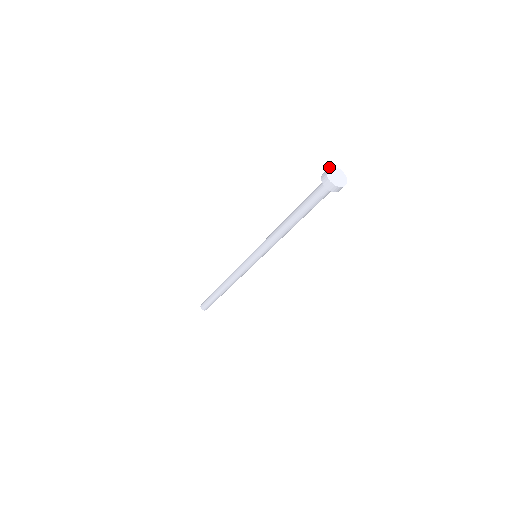
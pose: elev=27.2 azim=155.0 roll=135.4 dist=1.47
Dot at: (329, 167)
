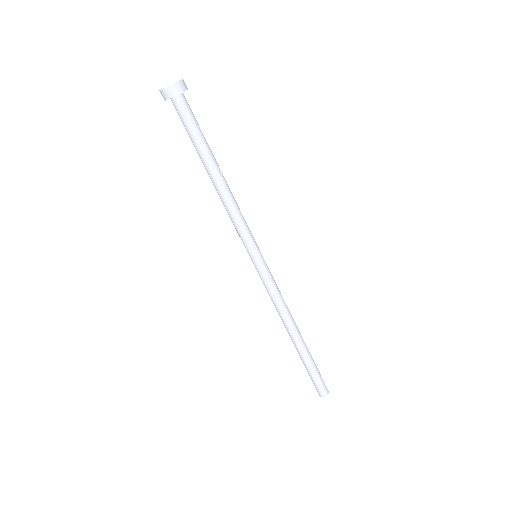
Dot at: occluded
